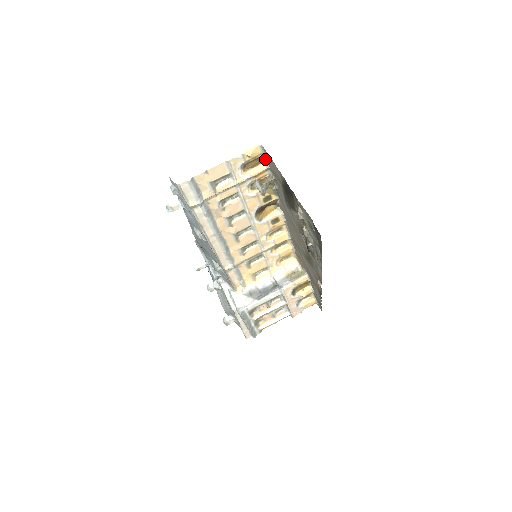
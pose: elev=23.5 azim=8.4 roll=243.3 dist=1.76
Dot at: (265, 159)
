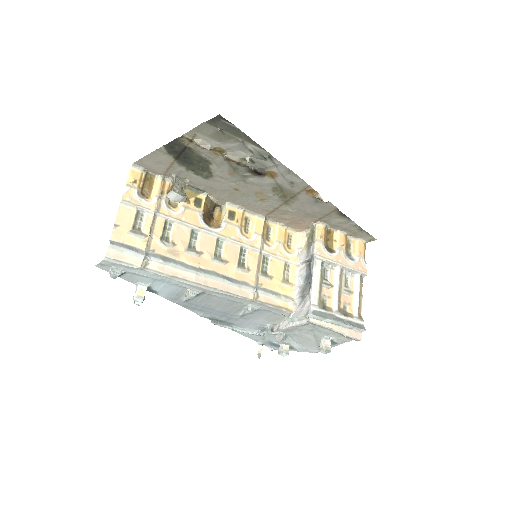
Dot at: (152, 175)
